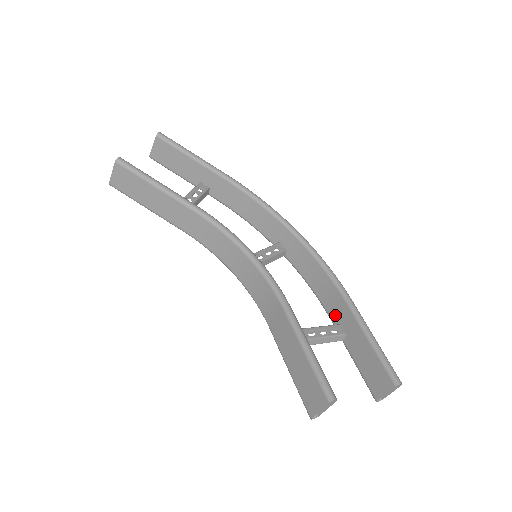
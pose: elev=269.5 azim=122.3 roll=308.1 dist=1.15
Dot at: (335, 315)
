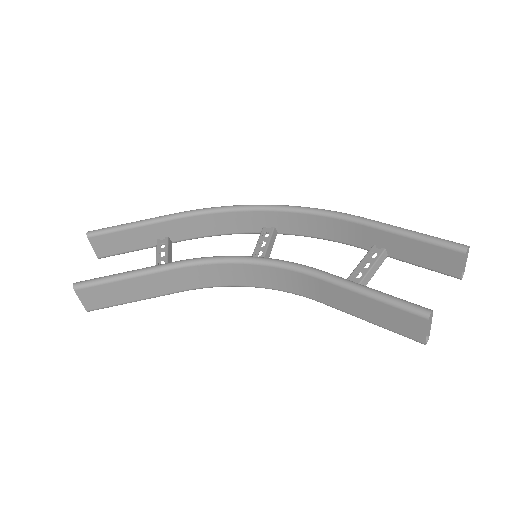
Dot at: (362, 242)
